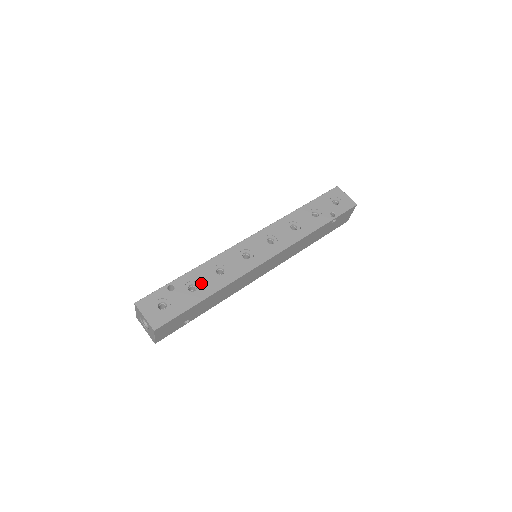
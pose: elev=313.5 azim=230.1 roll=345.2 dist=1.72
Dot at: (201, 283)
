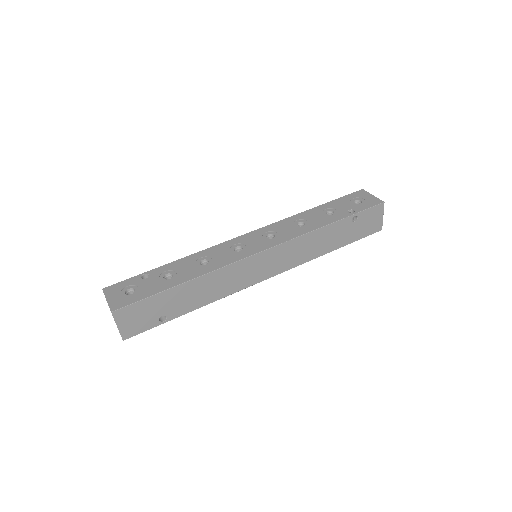
Dot at: (179, 272)
